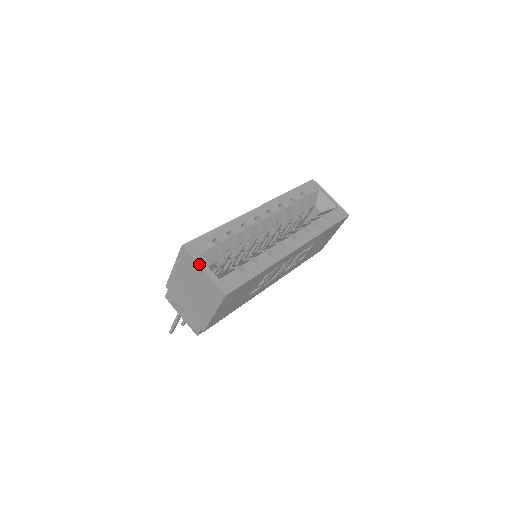
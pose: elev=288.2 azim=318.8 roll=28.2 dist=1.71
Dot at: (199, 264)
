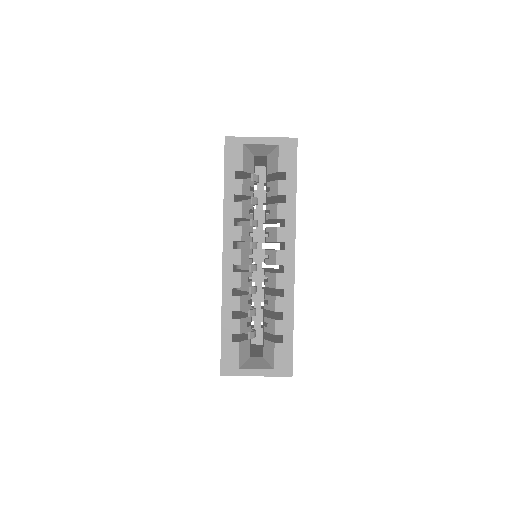
Dot at: (248, 375)
